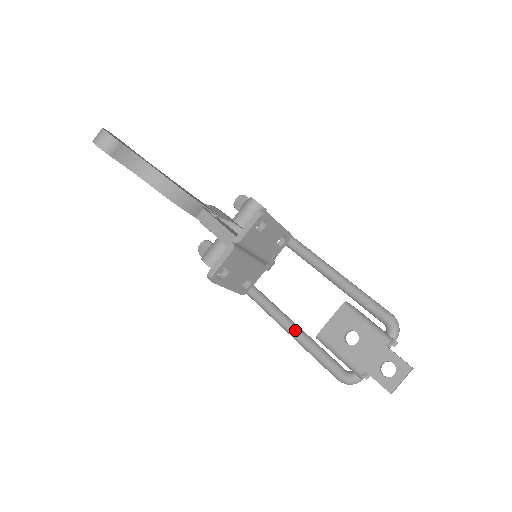
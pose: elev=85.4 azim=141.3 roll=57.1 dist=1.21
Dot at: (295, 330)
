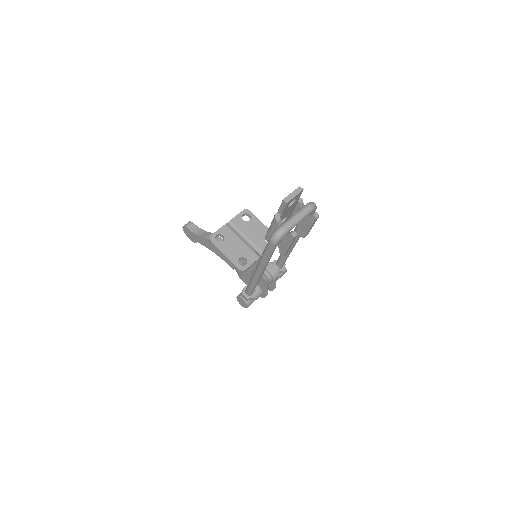
Dot at: occluded
